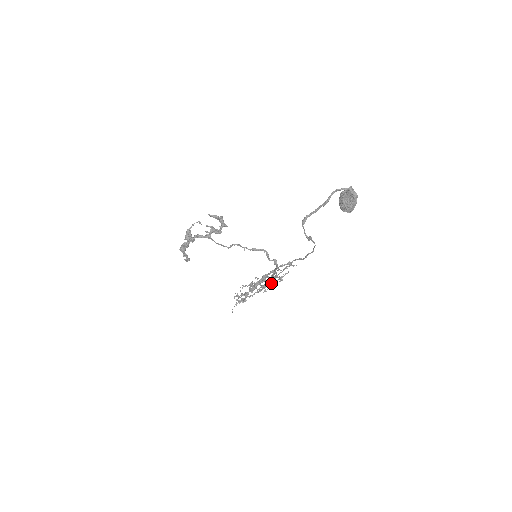
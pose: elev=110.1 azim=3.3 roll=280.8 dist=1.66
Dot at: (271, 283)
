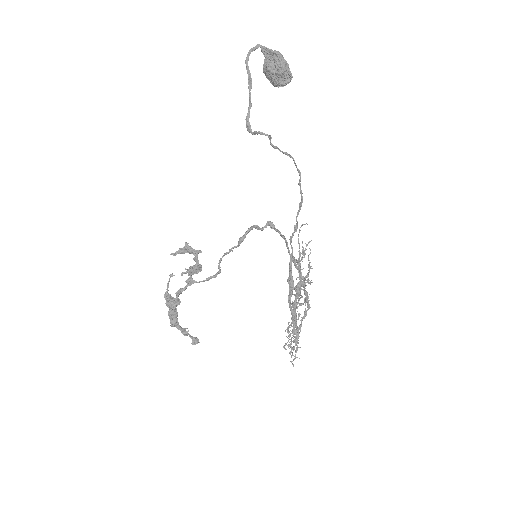
Dot at: (301, 278)
